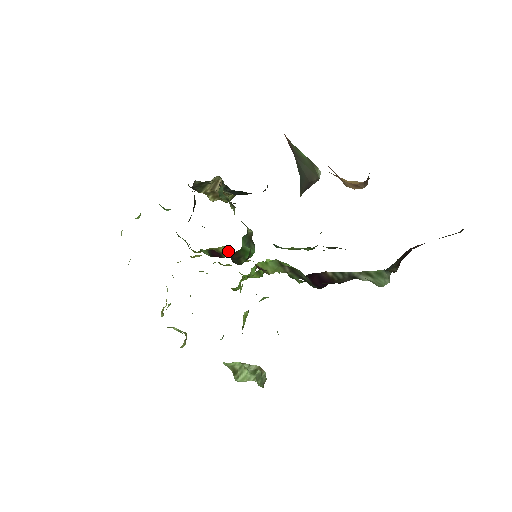
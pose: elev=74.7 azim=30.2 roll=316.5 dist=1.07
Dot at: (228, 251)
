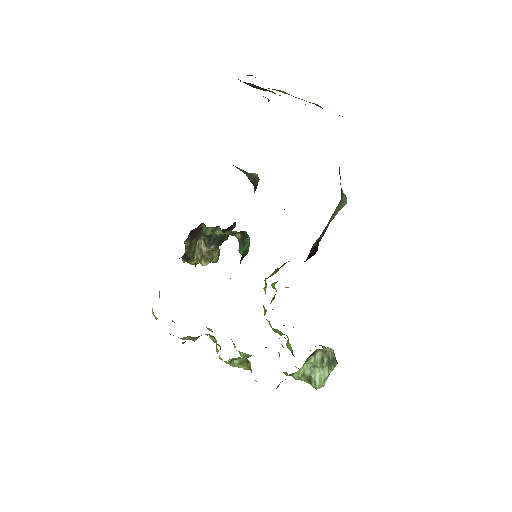
Dot at: occluded
